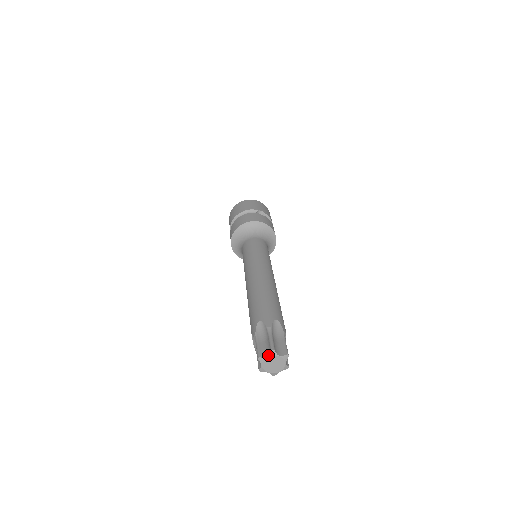
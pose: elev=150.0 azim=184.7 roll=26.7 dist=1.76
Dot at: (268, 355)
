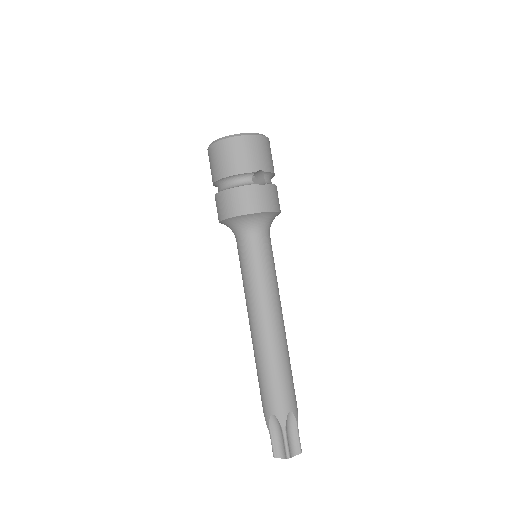
Dot at: (283, 458)
